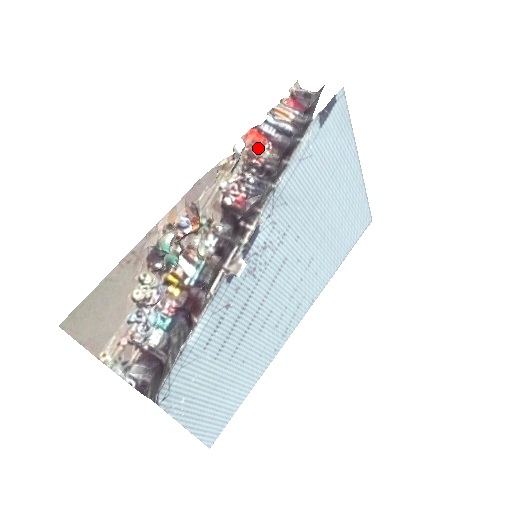
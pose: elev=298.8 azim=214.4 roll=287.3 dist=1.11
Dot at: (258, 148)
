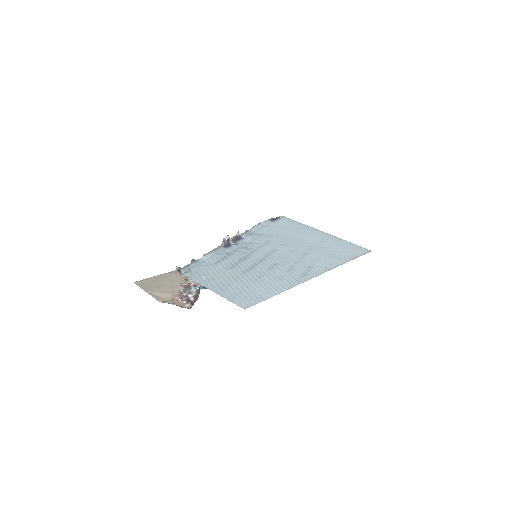
Dot at: occluded
